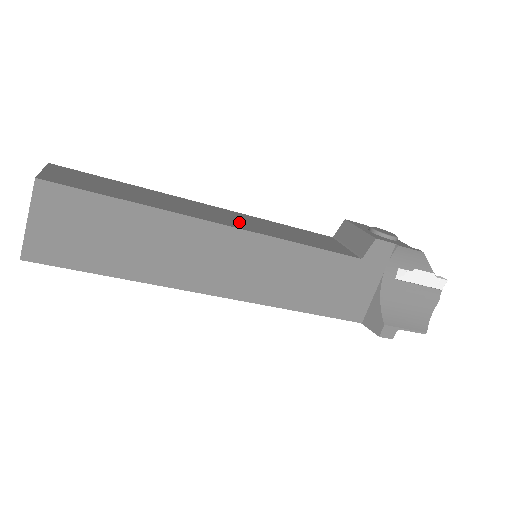
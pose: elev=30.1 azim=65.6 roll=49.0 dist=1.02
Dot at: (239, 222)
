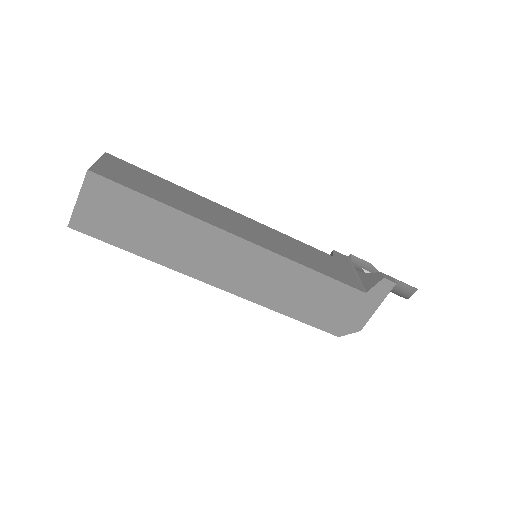
Dot at: occluded
